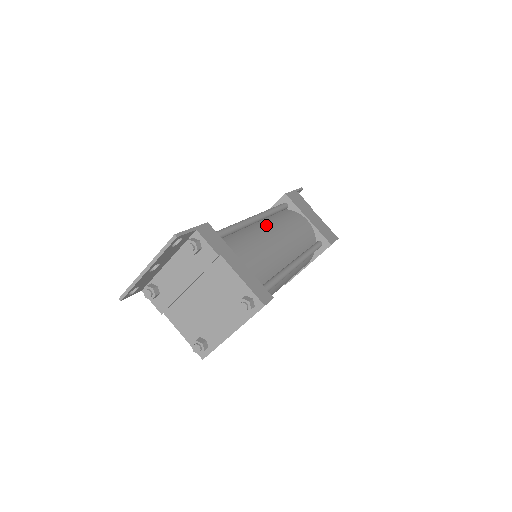
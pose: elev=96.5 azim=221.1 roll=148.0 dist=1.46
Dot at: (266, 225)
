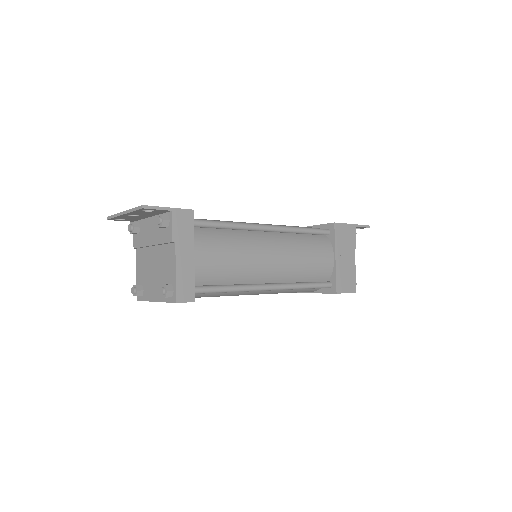
Dot at: (273, 239)
